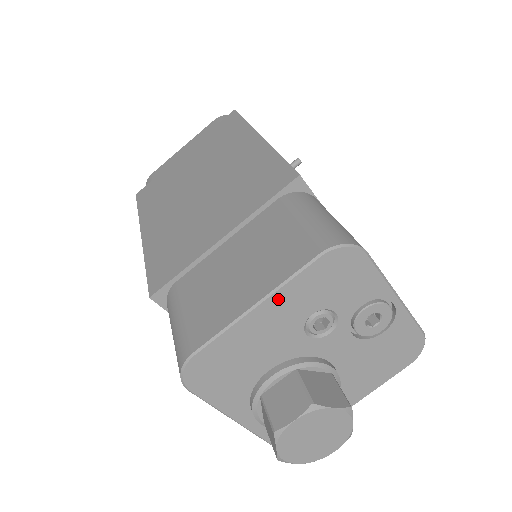
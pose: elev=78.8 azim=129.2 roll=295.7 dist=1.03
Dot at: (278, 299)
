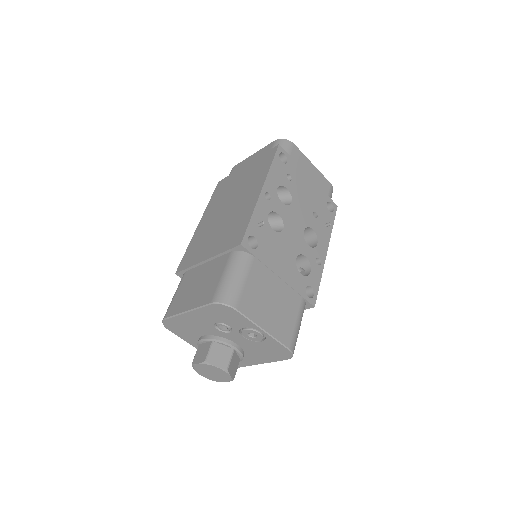
Dot at: (196, 313)
